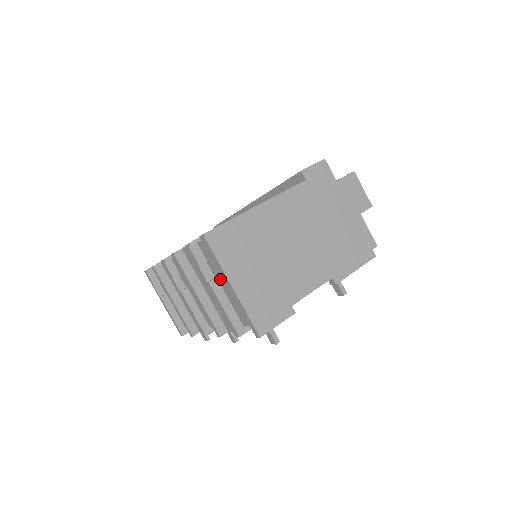
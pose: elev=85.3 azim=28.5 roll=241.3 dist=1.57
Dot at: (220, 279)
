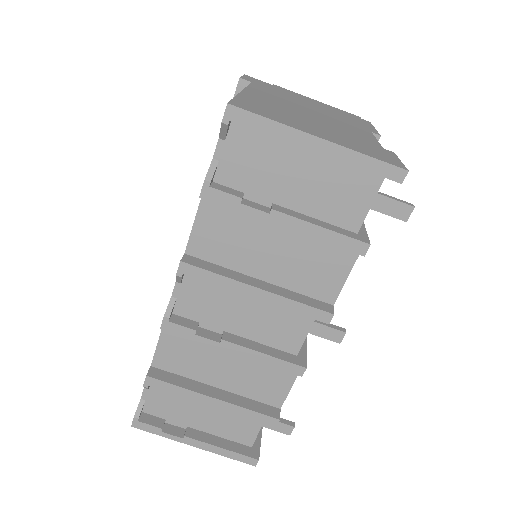
Dot at: (281, 195)
